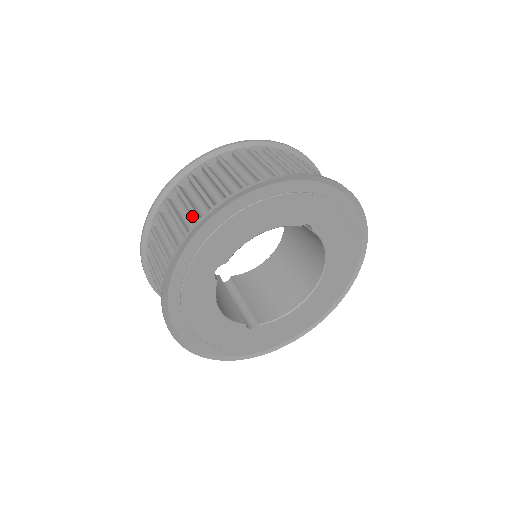
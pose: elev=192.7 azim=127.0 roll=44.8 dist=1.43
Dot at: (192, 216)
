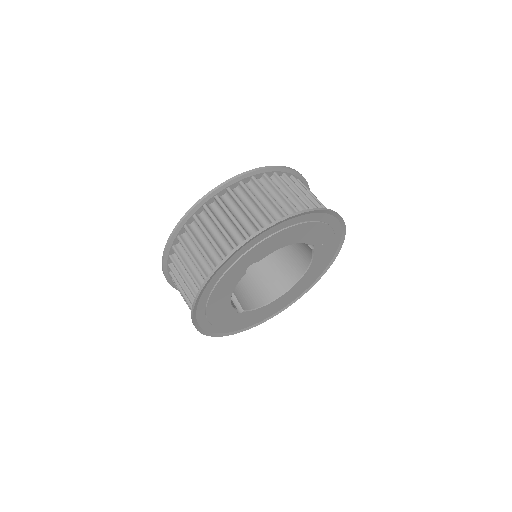
Dot at: (246, 219)
